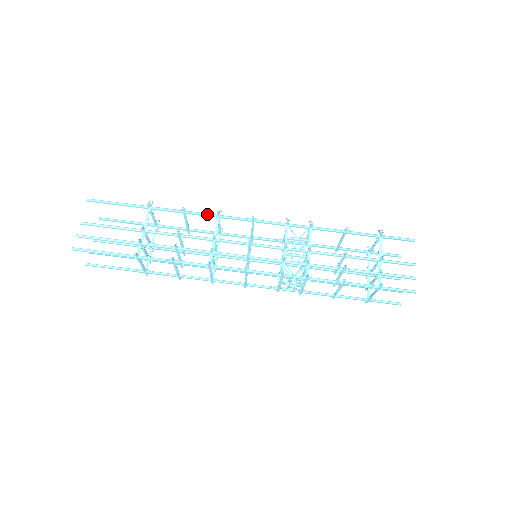
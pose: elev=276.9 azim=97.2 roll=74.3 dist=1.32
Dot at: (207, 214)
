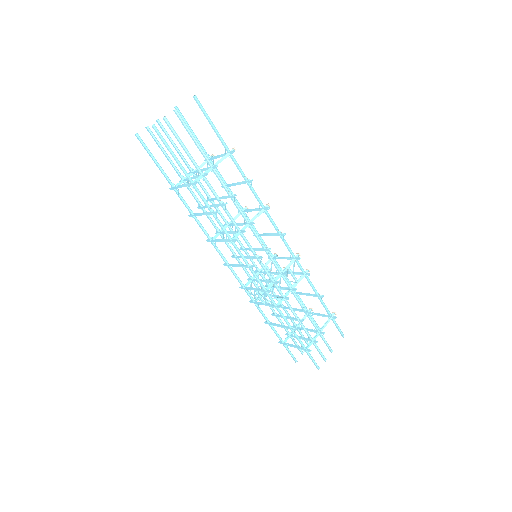
Dot at: (259, 199)
